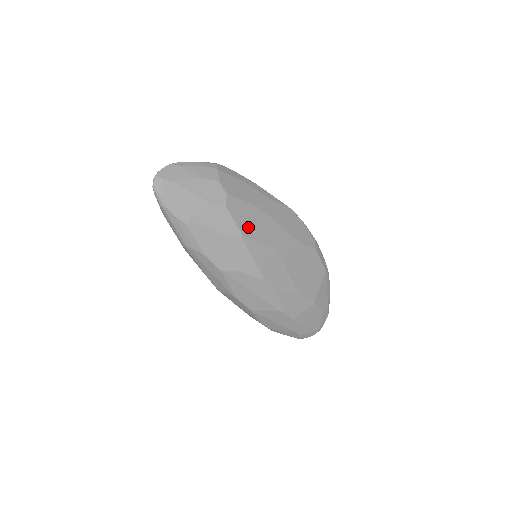
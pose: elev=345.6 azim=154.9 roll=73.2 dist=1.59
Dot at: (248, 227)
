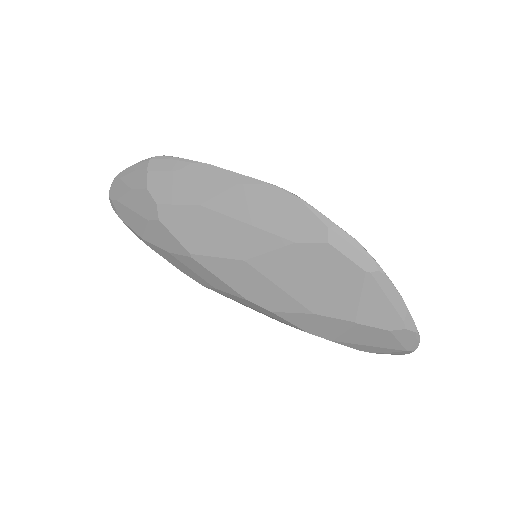
Dot at: (195, 240)
